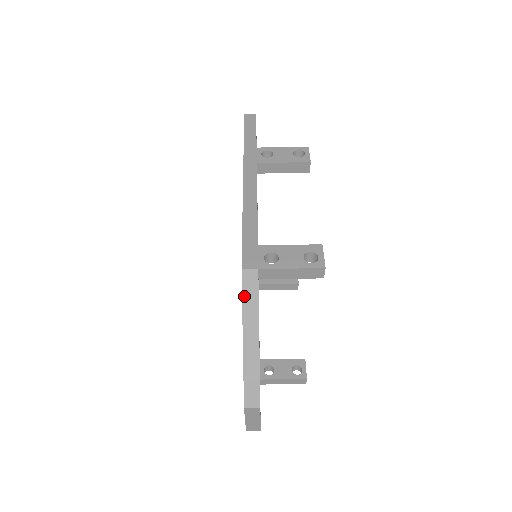
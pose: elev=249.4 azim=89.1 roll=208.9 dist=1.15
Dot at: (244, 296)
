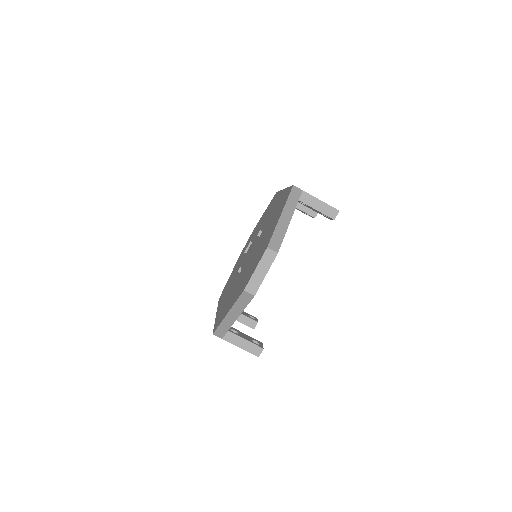
Dot at: (290, 196)
